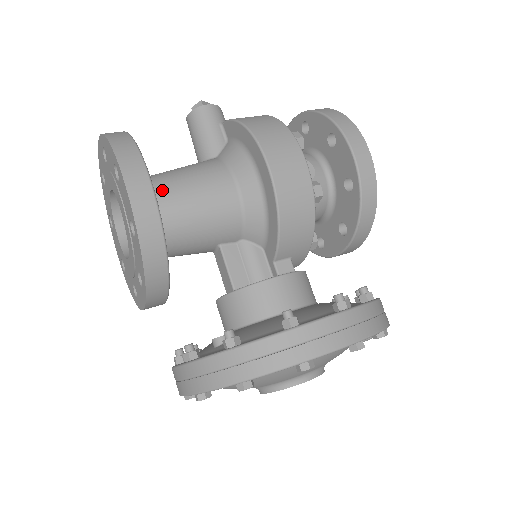
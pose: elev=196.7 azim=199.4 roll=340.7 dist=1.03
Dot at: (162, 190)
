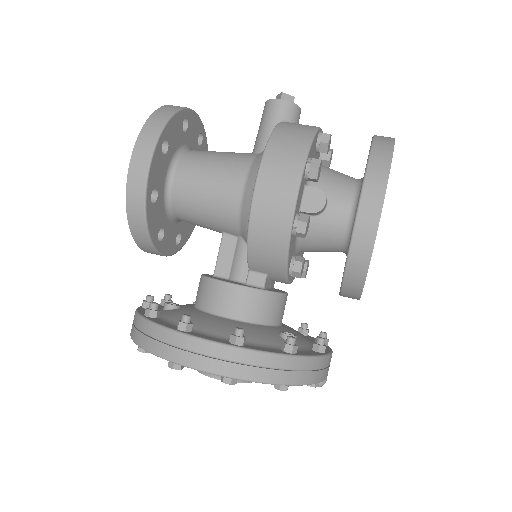
Dot at: (186, 168)
